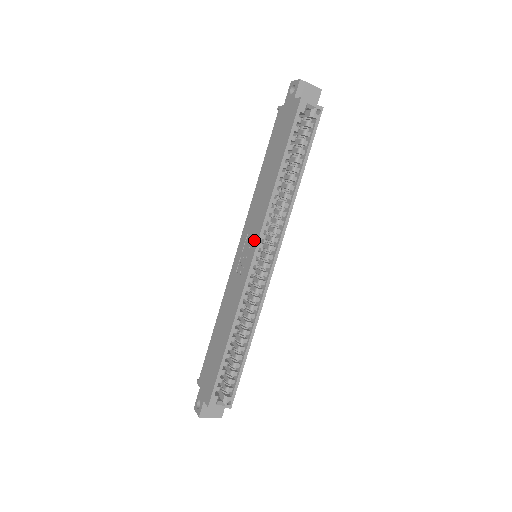
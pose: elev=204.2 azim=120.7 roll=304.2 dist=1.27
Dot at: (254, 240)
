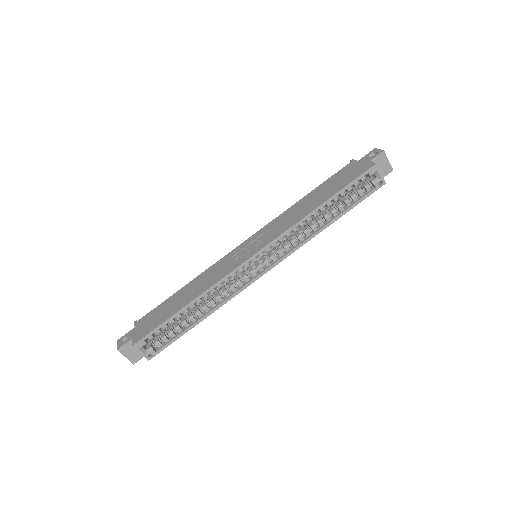
Dot at: (265, 242)
